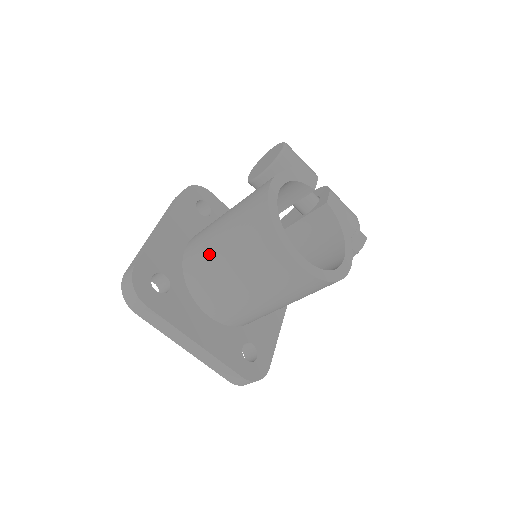
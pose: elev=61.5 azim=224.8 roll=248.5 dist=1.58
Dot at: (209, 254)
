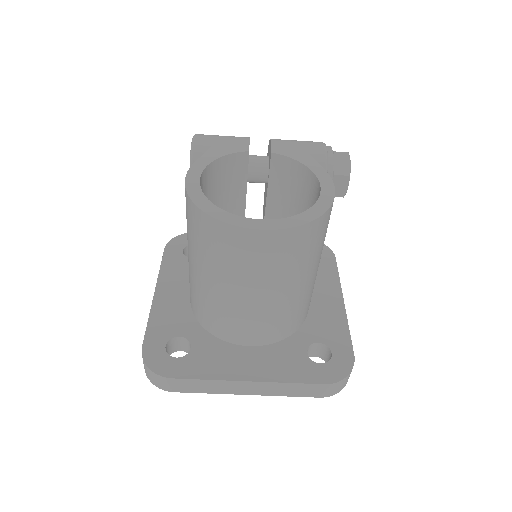
Dot at: (197, 287)
